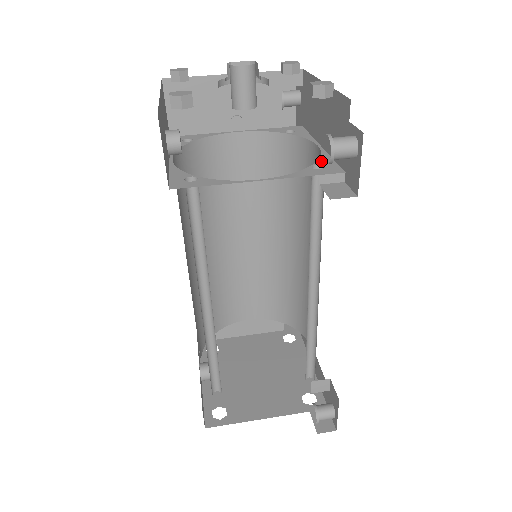
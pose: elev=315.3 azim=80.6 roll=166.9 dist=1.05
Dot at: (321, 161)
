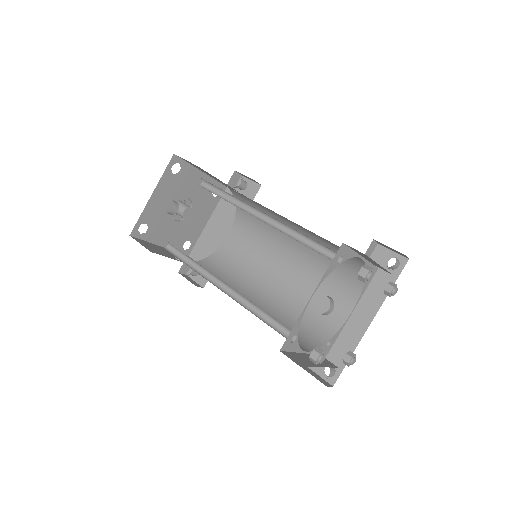
Dot at: (237, 212)
